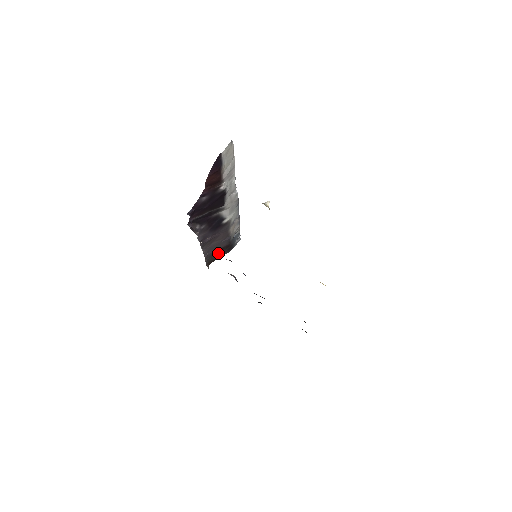
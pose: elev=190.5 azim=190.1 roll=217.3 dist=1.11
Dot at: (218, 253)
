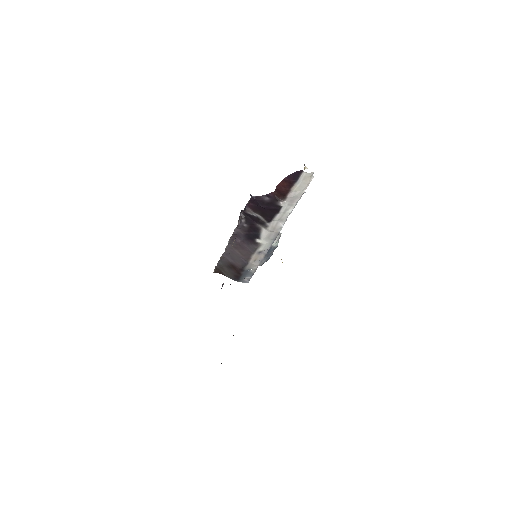
Dot at: (229, 269)
